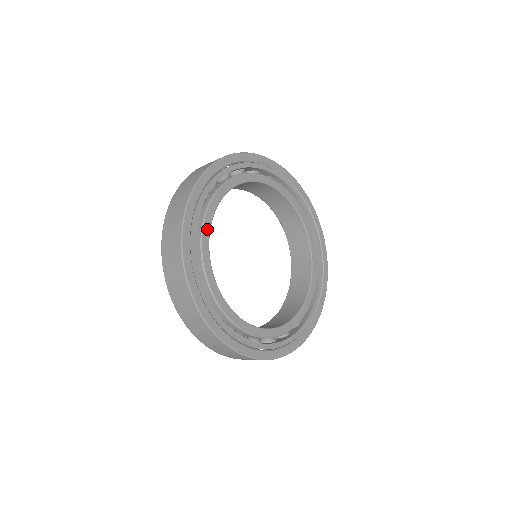
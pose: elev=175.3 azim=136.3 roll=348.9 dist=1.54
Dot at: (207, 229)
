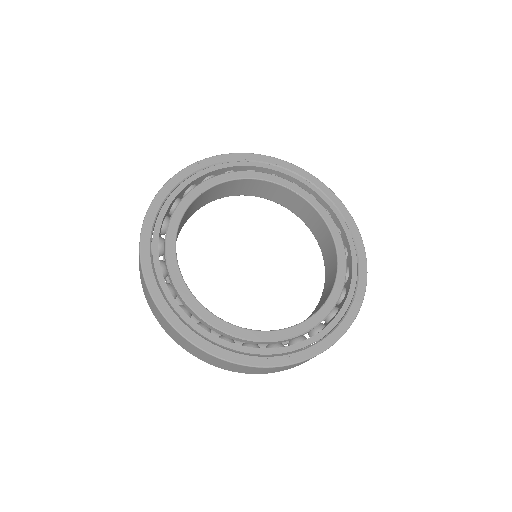
Dot at: (174, 228)
